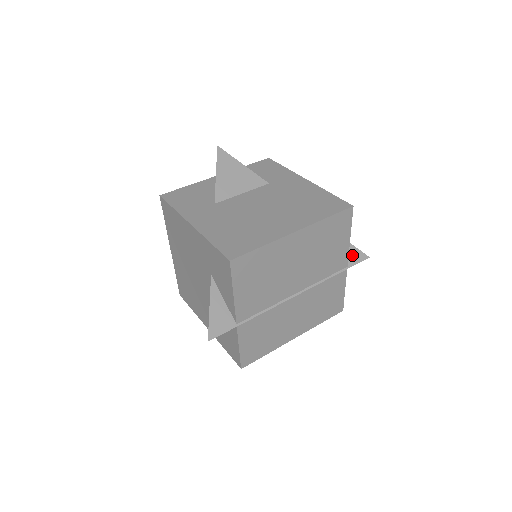
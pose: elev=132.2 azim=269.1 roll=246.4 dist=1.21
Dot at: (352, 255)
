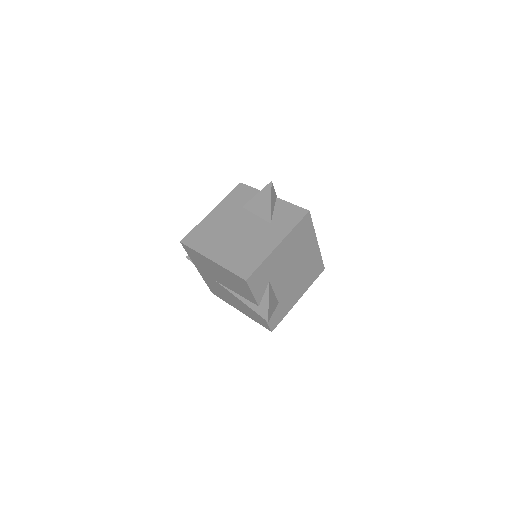
Dot at: occluded
